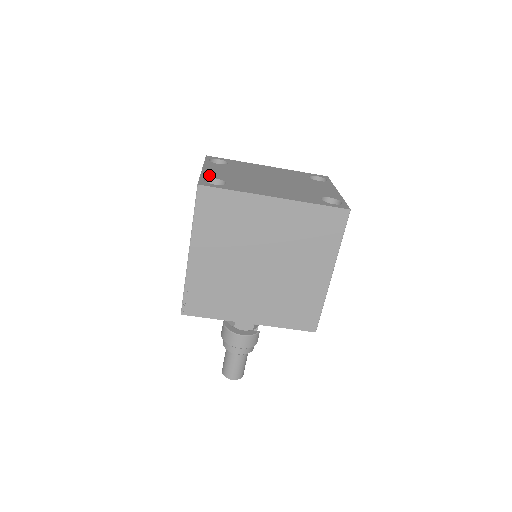
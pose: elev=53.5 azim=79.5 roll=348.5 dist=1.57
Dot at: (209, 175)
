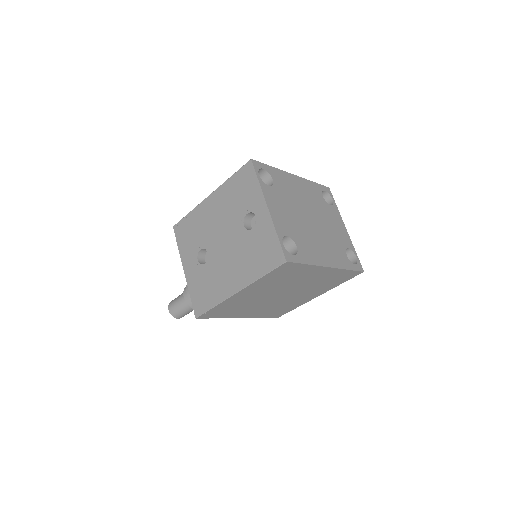
Dot at: (281, 229)
